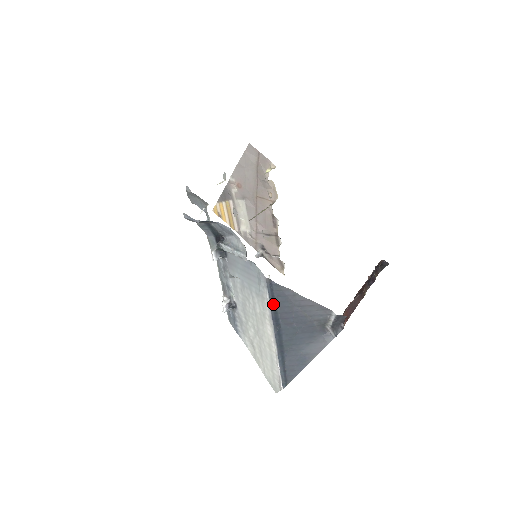
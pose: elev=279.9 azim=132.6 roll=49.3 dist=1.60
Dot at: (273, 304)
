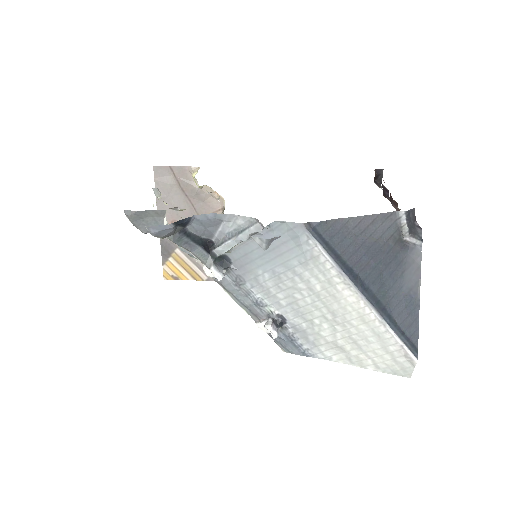
Dot at: (333, 254)
